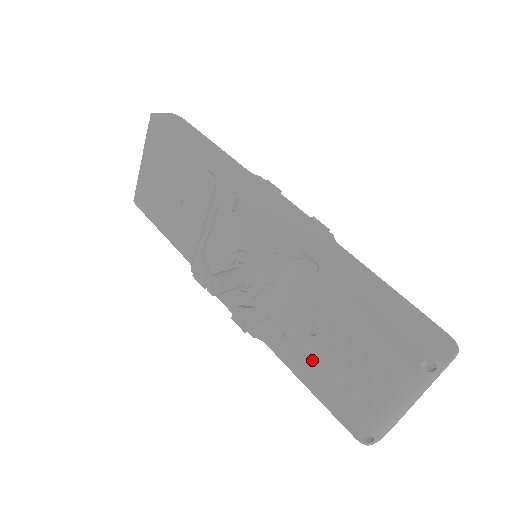
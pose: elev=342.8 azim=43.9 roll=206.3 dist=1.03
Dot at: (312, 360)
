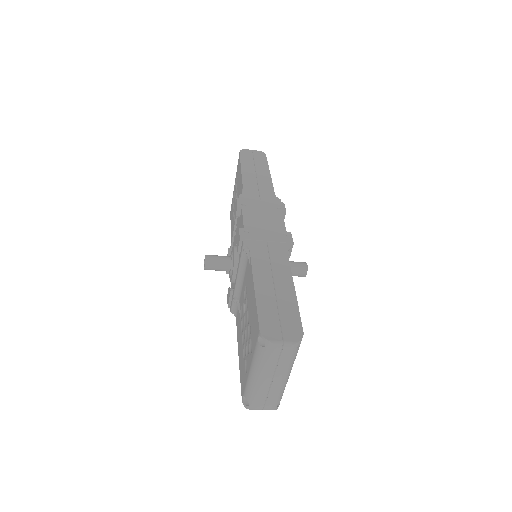
Dot at: (241, 333)
